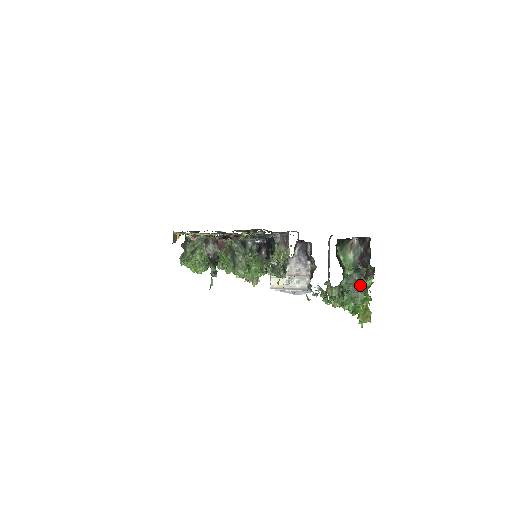
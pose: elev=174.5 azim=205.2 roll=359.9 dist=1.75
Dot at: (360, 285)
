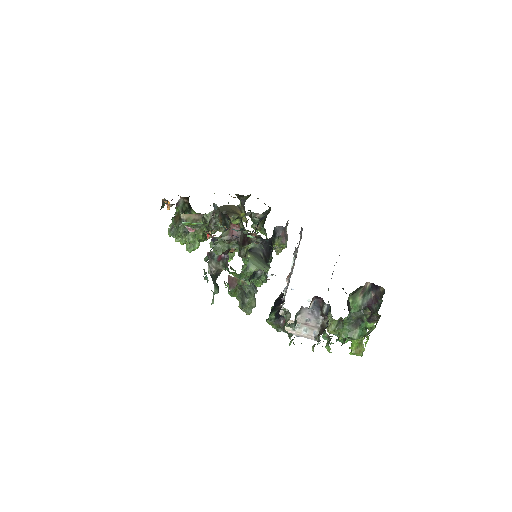
Dot at: (360, 322)
